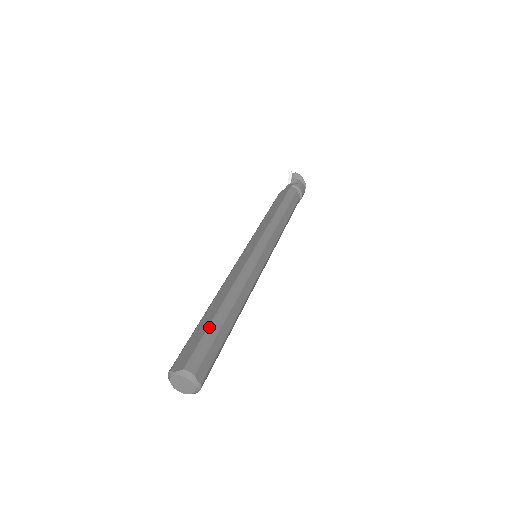
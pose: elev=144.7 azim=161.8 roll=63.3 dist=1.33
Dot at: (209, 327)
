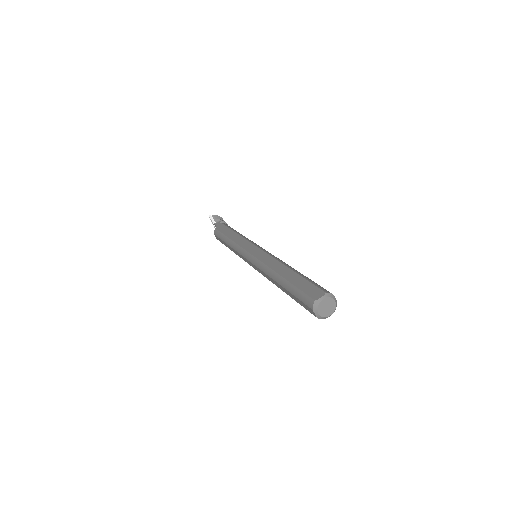
Dot at: (303, 277)
